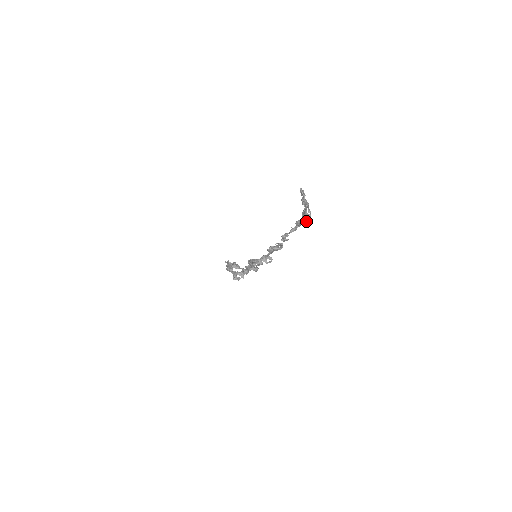
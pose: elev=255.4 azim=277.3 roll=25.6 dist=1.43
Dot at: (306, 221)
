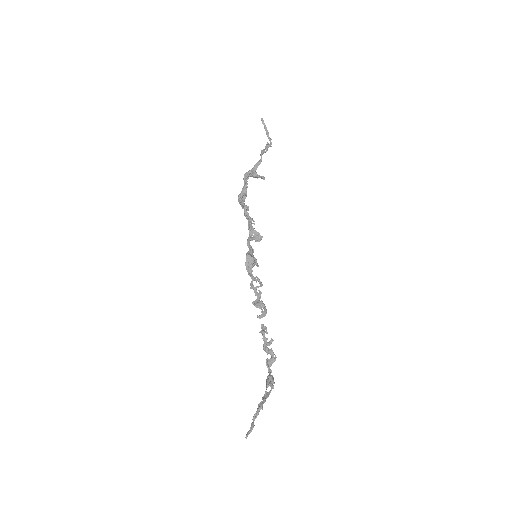
Dot at: occluded
